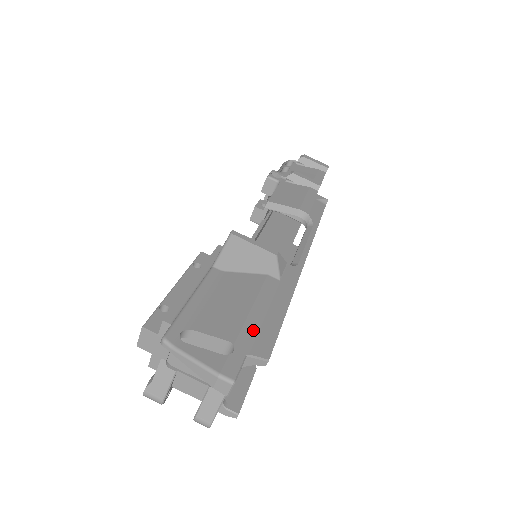
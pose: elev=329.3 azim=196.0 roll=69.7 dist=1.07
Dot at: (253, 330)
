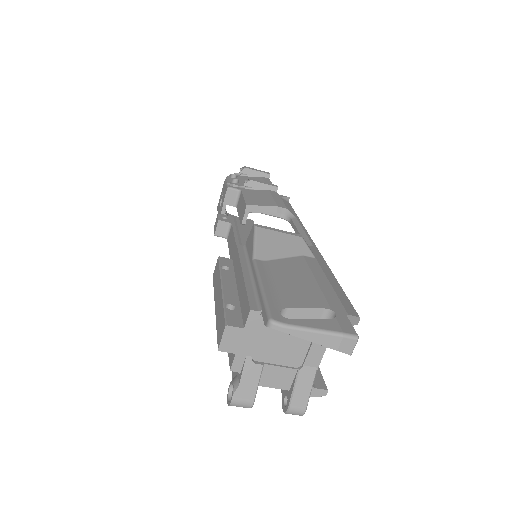
Dot at: (333, 297)
